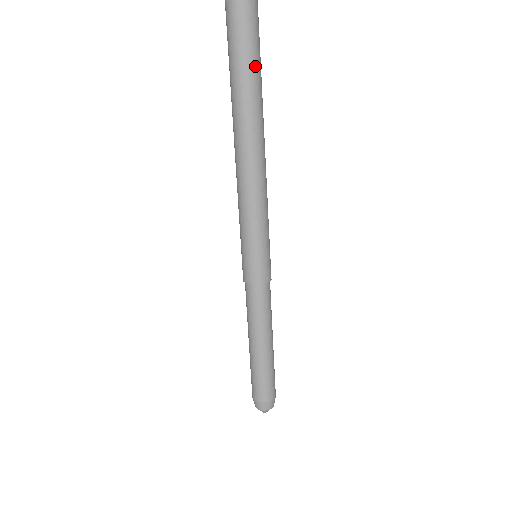
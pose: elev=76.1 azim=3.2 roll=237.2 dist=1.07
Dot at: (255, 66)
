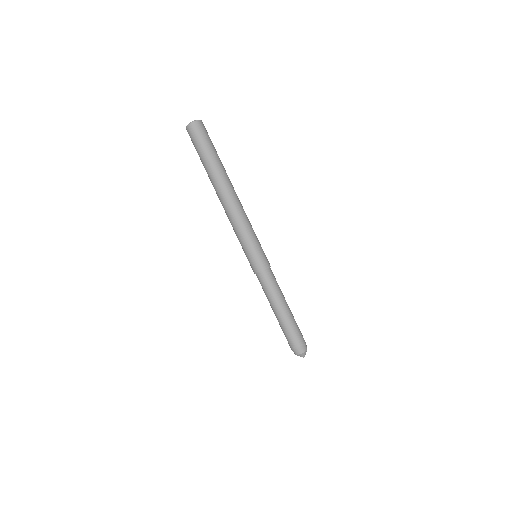
Dot at: (207, 156)
